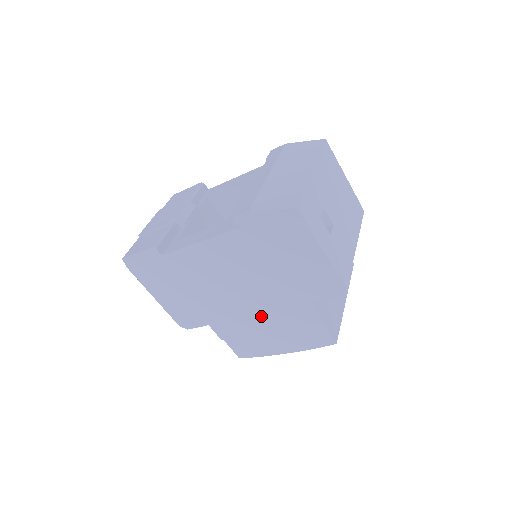
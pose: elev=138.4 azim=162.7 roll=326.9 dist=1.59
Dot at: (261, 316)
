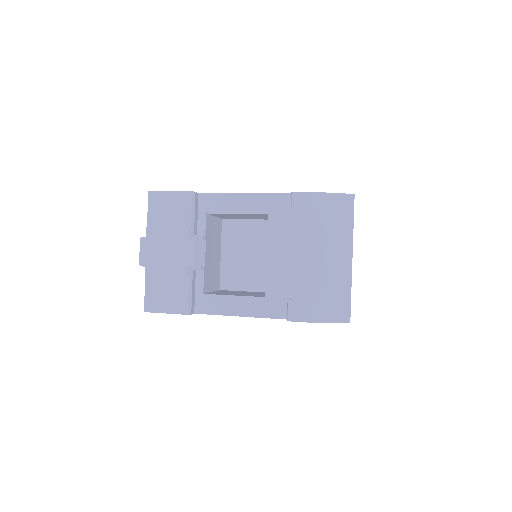
Dot at: occluded
